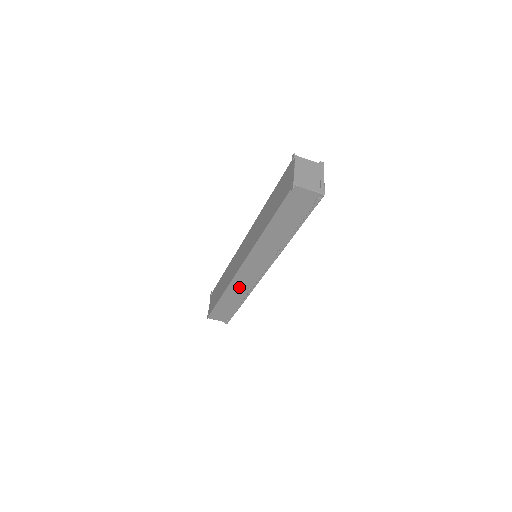
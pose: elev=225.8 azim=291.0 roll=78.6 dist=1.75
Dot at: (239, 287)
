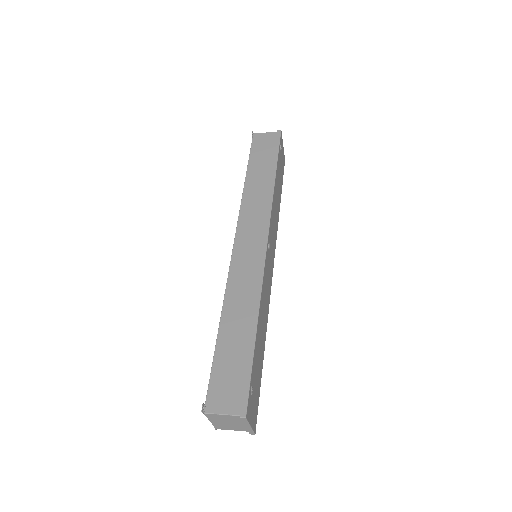
Dot at: occluded
